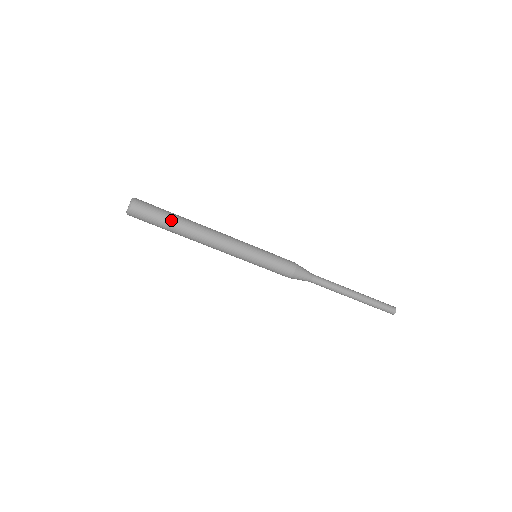
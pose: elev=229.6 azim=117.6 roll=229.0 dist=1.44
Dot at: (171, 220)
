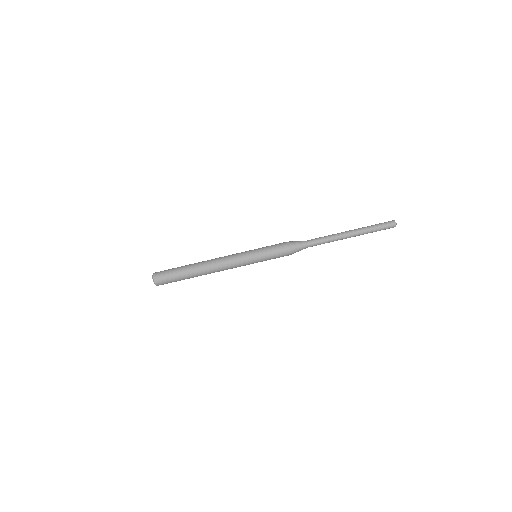
Dot at: (183, 266)
